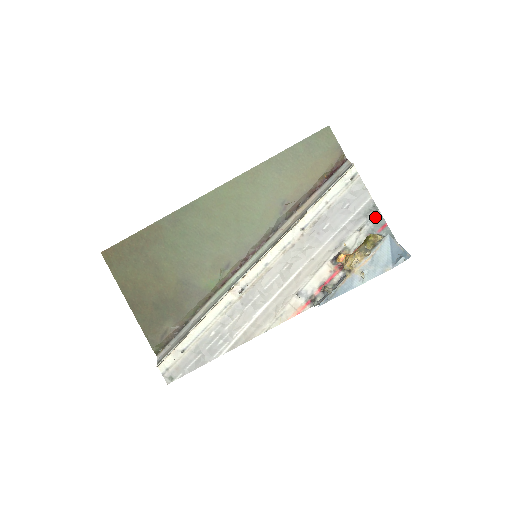
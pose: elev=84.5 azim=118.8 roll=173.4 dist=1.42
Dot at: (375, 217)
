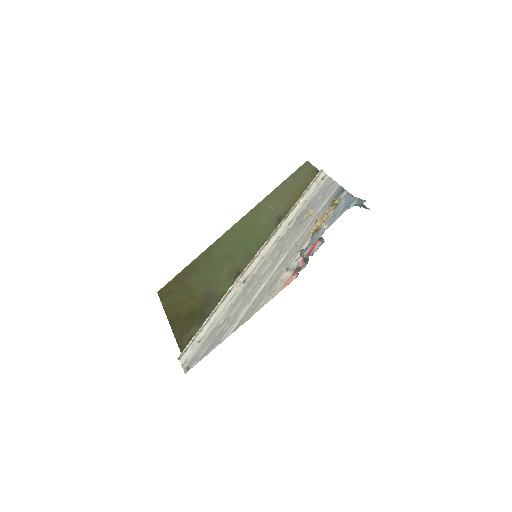
Dot at: (343, 195)
